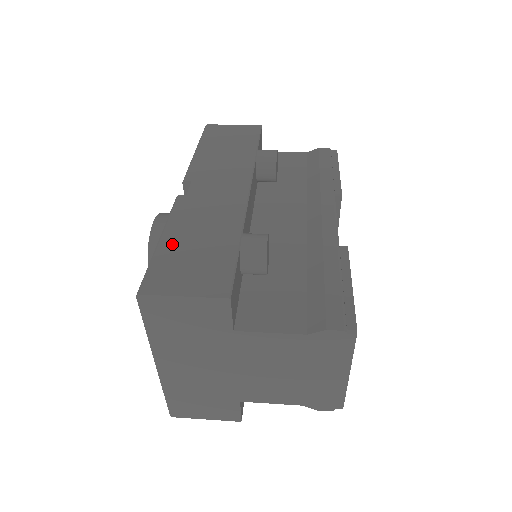
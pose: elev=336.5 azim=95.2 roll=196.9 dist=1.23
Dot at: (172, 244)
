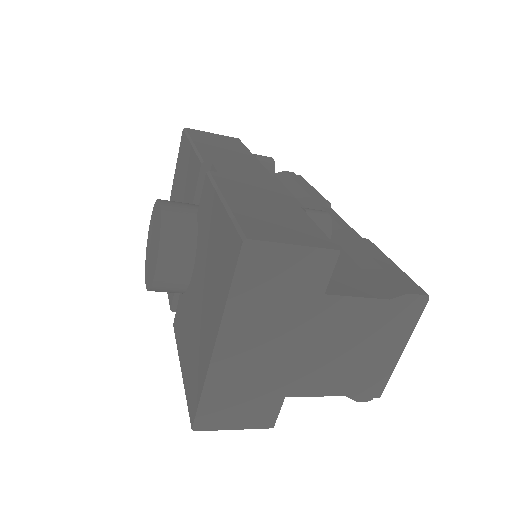
Dot at: (242, 205)
